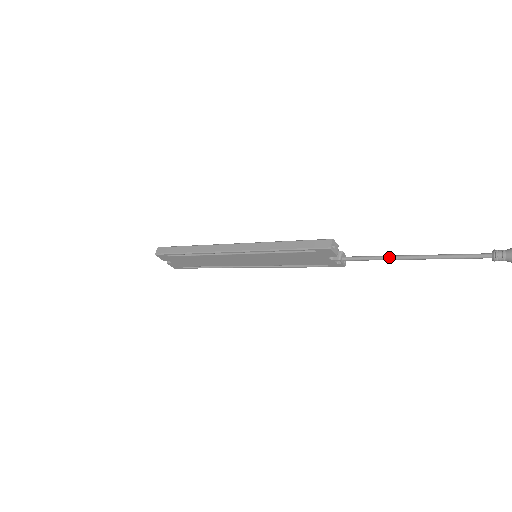
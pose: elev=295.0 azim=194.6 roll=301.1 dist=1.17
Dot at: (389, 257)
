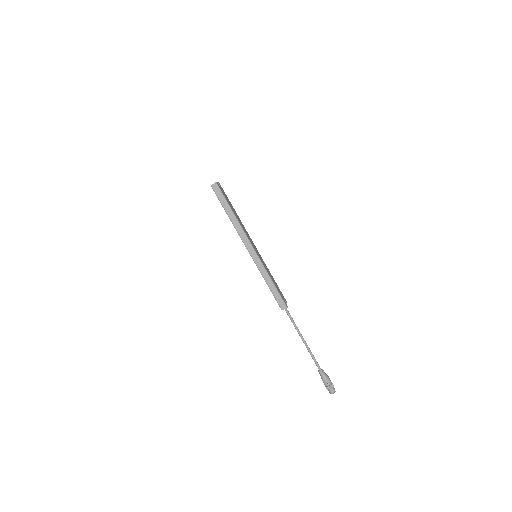
Dot at: (297, 329)
